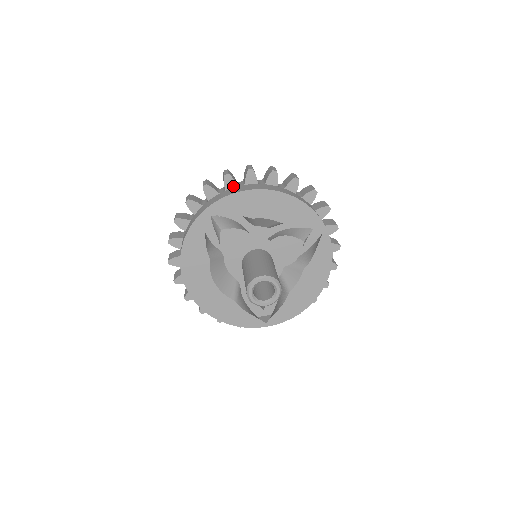
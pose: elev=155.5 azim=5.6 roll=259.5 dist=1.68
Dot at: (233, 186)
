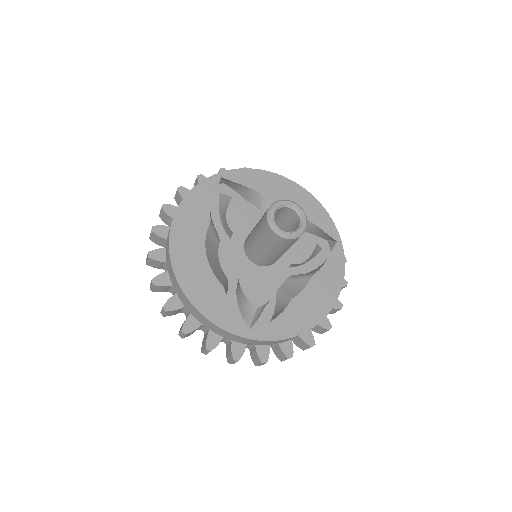
Dot at: occluded
